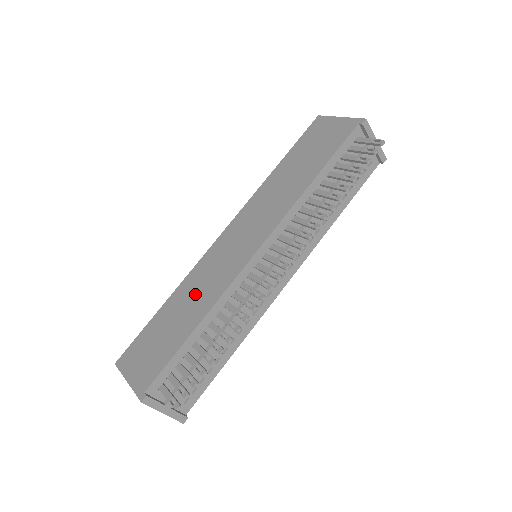
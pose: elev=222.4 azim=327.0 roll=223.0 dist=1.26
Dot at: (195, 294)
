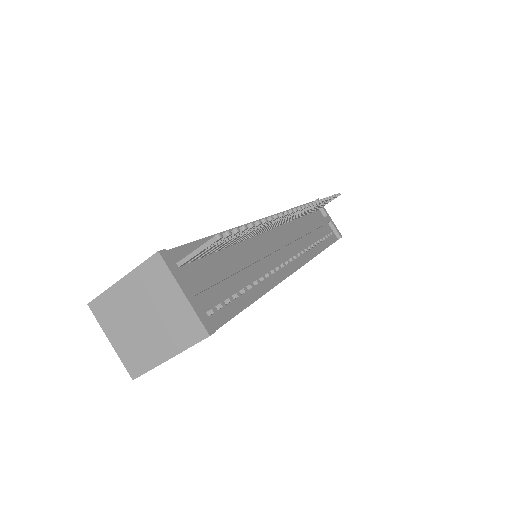
Dot at: occluded
